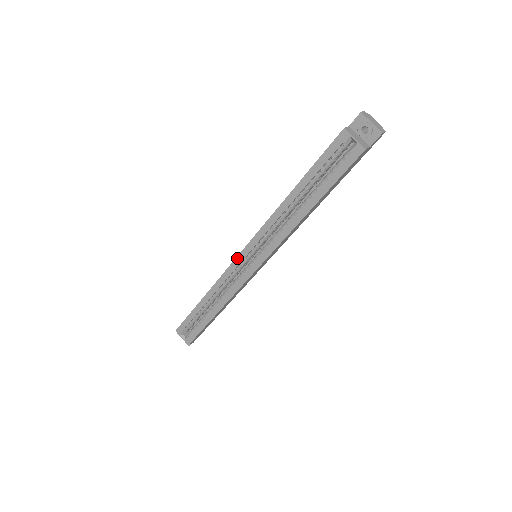
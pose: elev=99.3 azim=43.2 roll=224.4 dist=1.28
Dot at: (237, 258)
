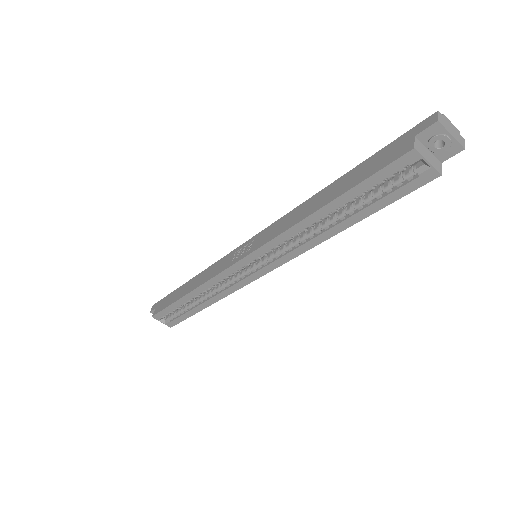
Dot at: (234, 265)
